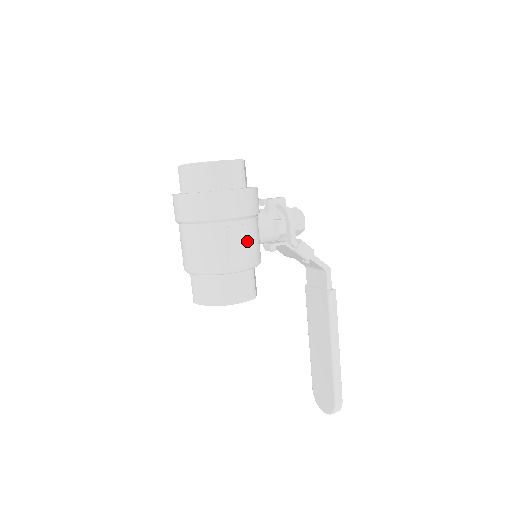
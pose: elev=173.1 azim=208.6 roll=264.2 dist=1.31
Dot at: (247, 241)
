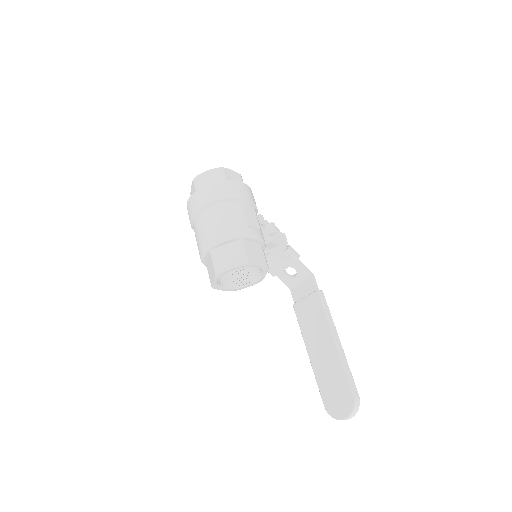
Dot at: occluded
